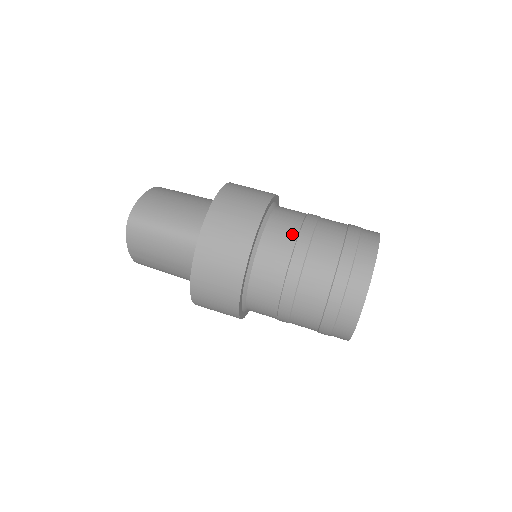
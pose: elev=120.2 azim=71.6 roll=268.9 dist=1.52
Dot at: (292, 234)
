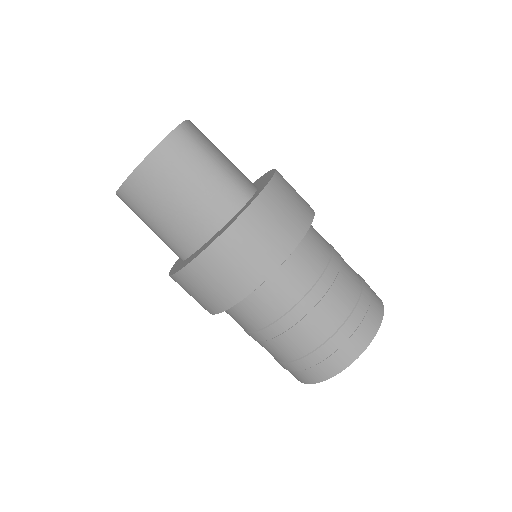
Dot at: (254, 326)
